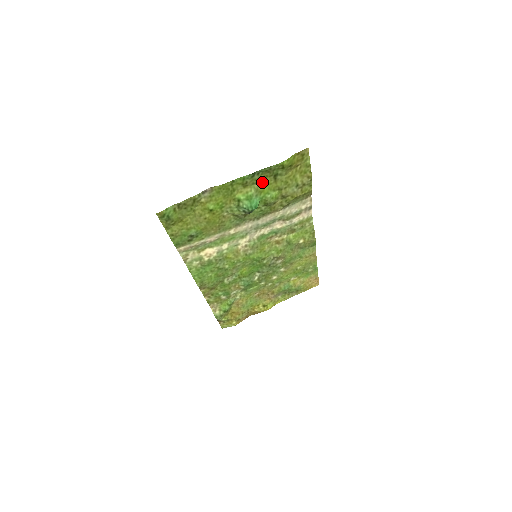
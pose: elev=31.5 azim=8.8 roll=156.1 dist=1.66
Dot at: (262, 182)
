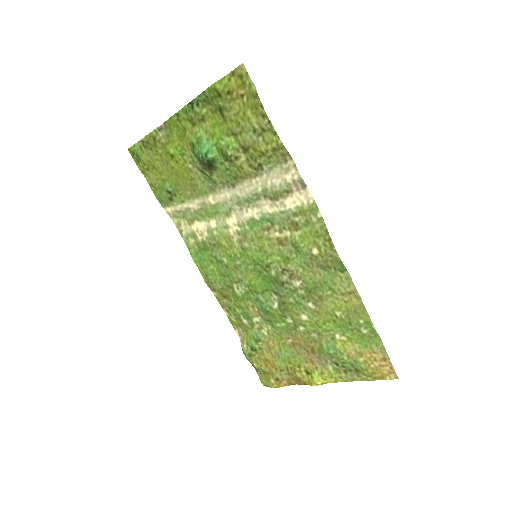
Dot at: (210, 120)
